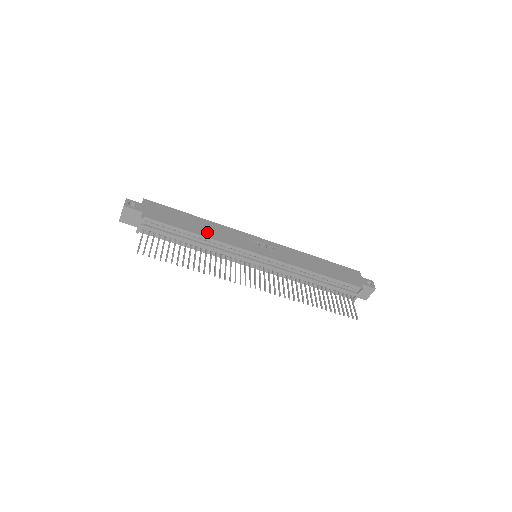
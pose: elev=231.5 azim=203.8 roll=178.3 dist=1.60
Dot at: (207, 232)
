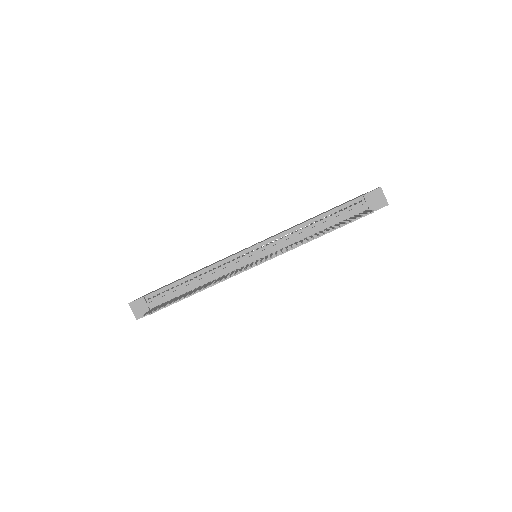
Dot at: occluded
